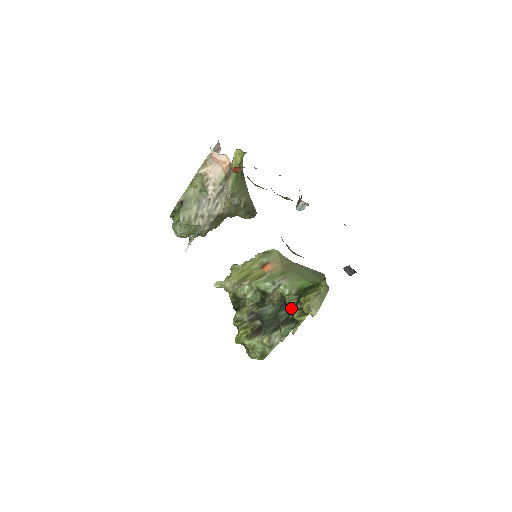
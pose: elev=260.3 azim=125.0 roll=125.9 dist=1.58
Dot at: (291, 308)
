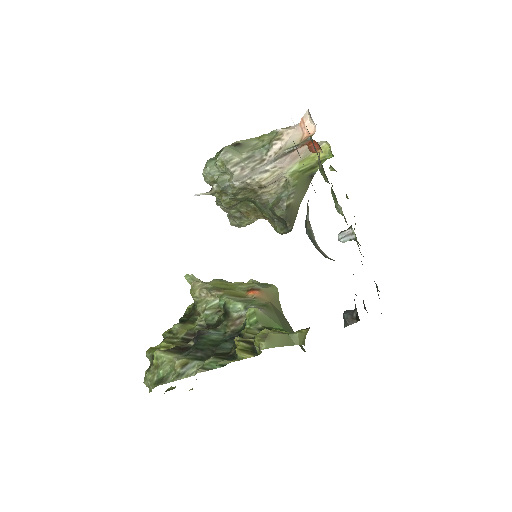
Dot at: occluded
